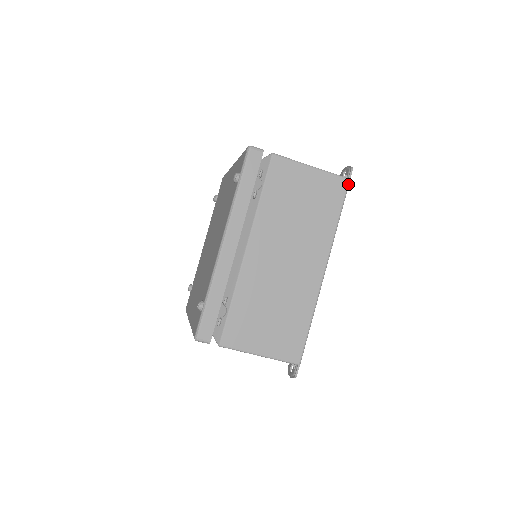
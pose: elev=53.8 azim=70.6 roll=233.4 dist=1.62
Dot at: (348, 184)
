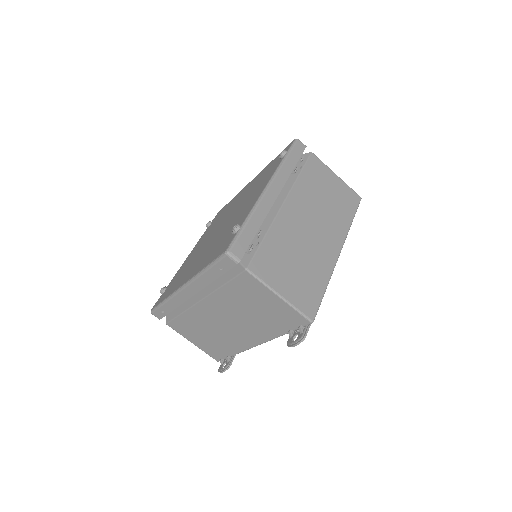
Dot at: (360, 200)
